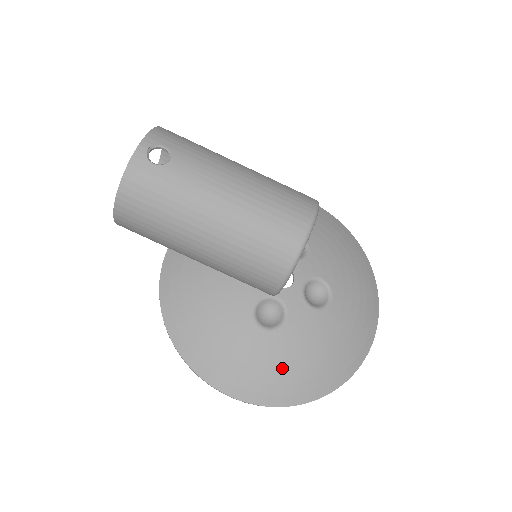
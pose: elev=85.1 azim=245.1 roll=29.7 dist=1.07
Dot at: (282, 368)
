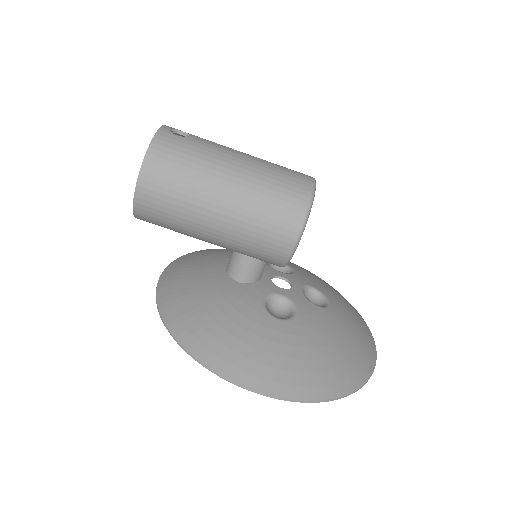
Dot at: (307, 355)
